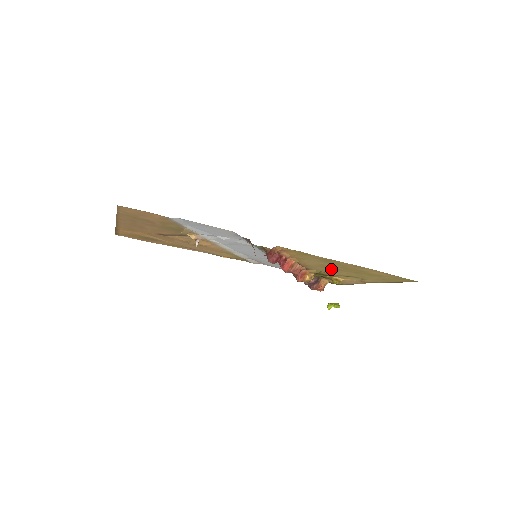
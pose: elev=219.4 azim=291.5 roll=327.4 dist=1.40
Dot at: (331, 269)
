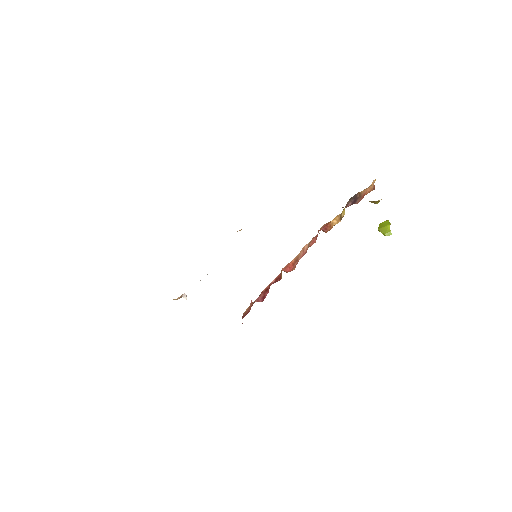
Dot at: occluded
